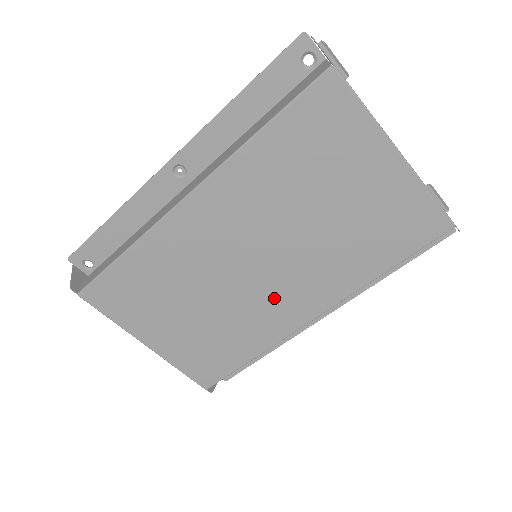
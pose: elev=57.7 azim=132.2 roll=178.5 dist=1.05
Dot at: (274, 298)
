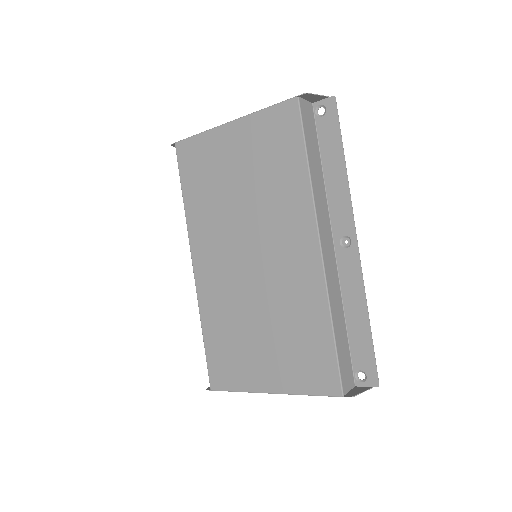
Dot at: (283, 264)
